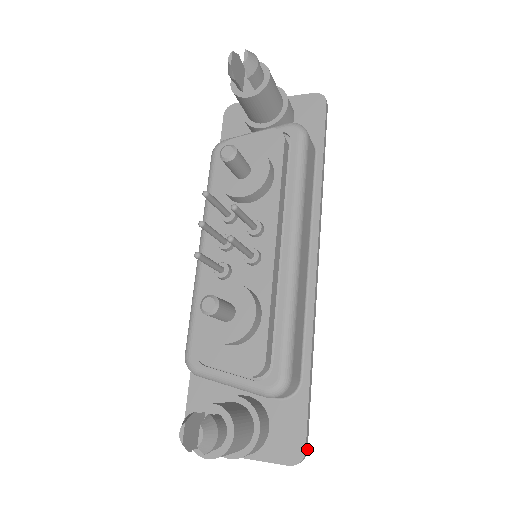
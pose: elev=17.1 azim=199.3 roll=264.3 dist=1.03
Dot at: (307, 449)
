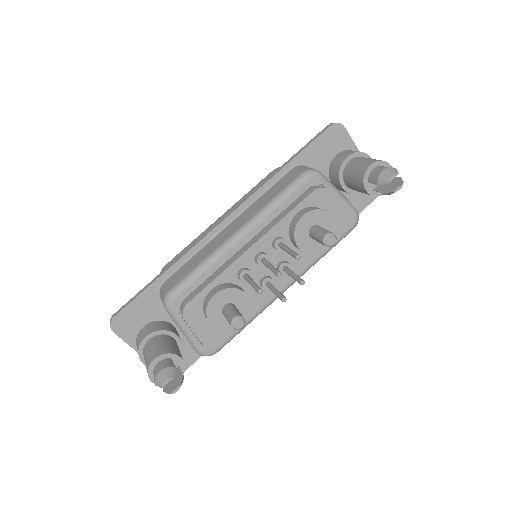
Dot at: occluded
